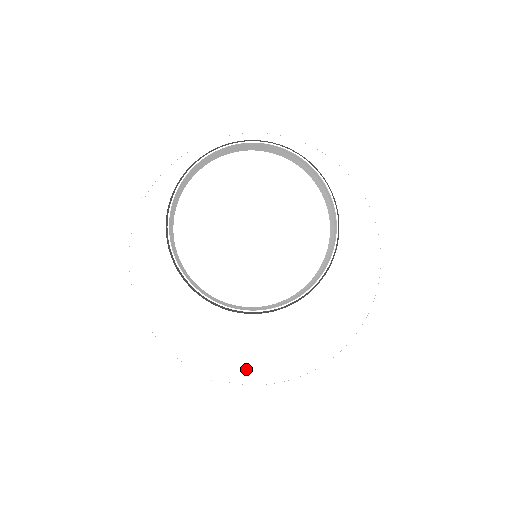
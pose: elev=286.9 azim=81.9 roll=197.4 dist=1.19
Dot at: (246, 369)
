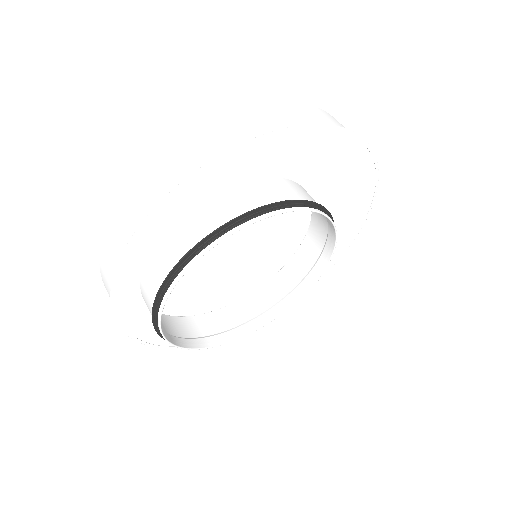
Dot at: occluded
